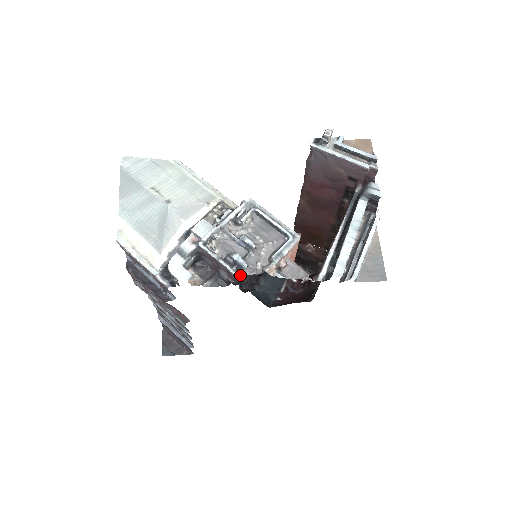
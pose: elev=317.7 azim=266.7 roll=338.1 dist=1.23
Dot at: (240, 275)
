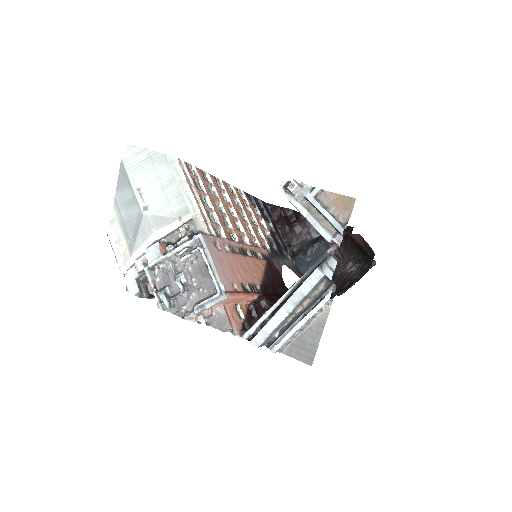
Dot at: (276, 246)
